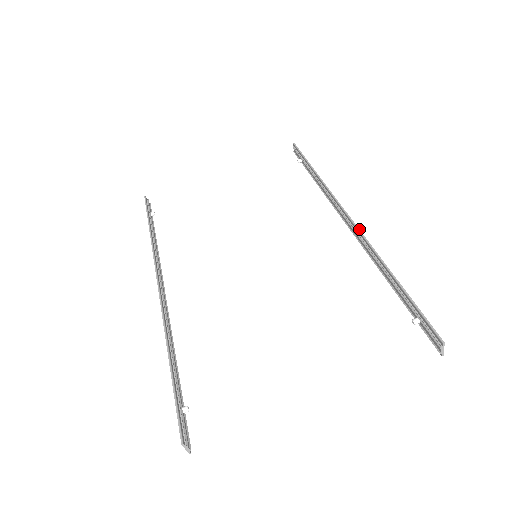
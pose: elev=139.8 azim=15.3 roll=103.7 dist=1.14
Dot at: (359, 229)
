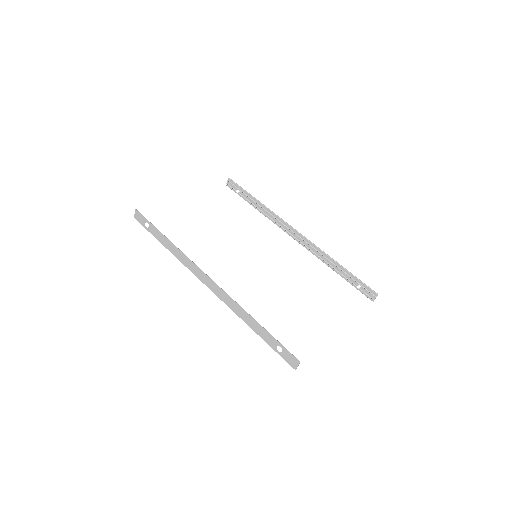
Dot at: occluded
